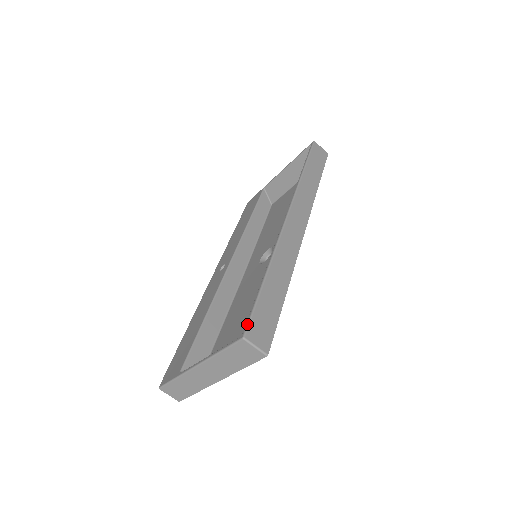
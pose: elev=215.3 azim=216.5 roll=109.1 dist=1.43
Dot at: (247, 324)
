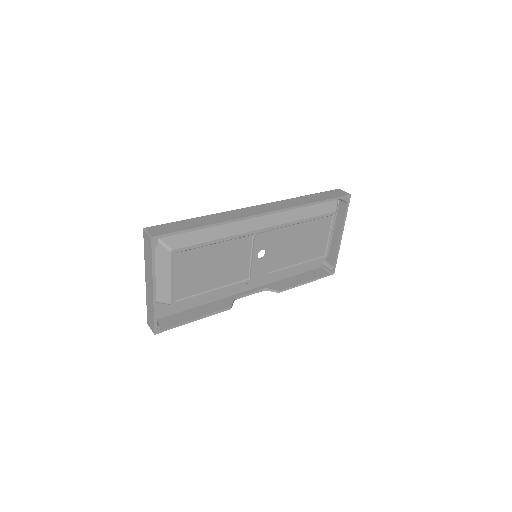
Dot at: (154, 226)
